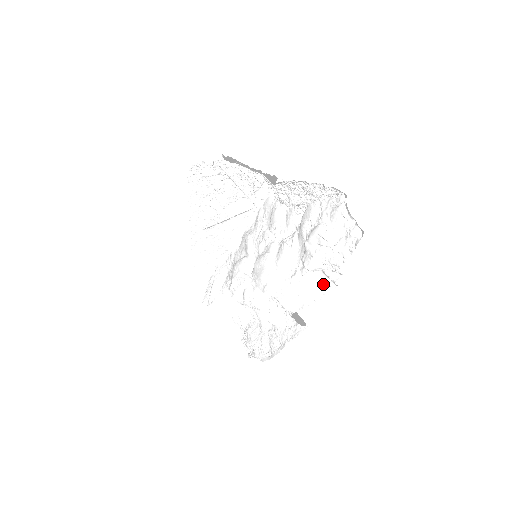
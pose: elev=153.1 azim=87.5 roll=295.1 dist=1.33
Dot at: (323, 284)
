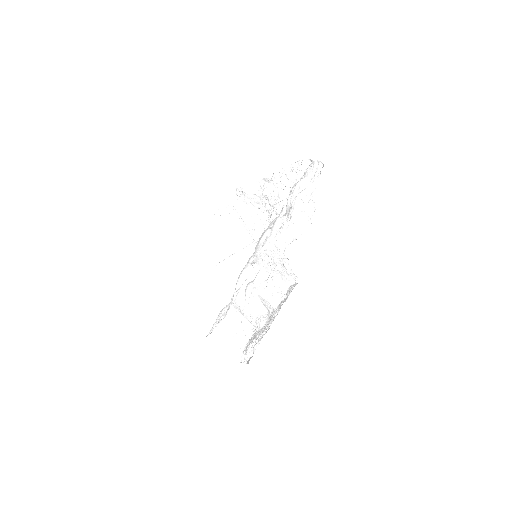
Dot at: (305, 224)
